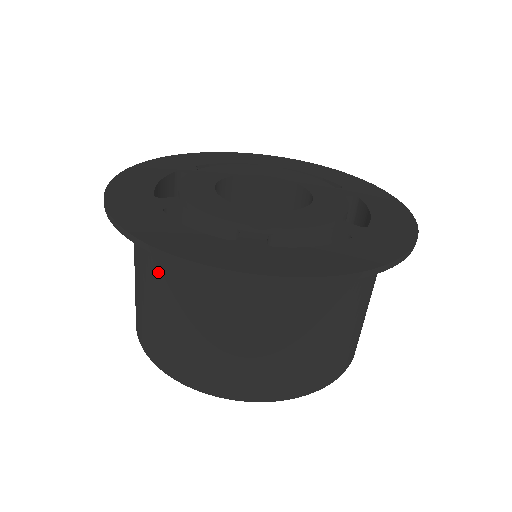
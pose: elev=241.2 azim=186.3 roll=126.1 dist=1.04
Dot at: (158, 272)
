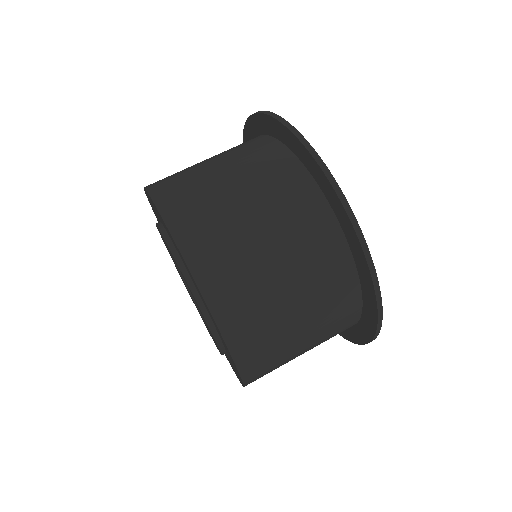
Dot at: (231, 148)
